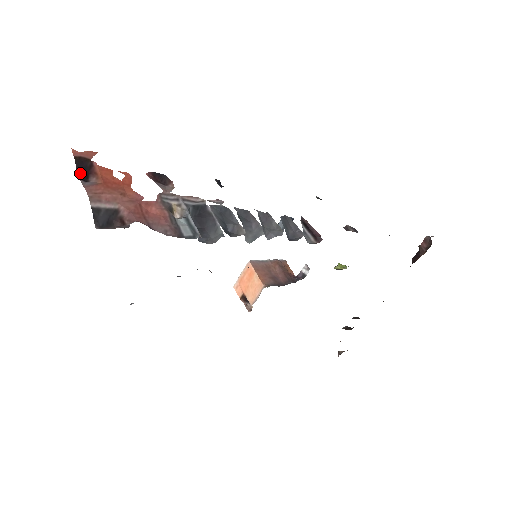
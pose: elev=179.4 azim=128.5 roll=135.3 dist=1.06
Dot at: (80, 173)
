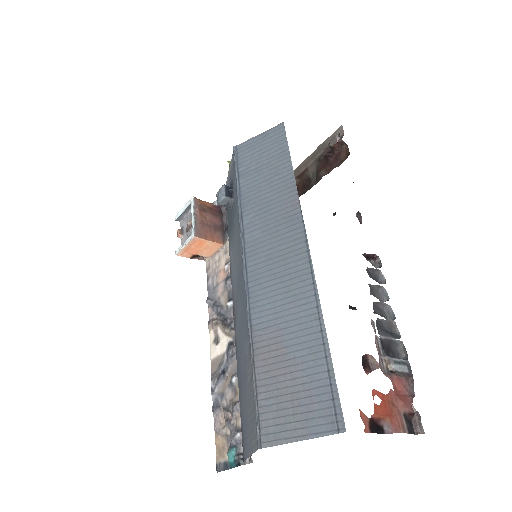
Dot at: (378, 431)
